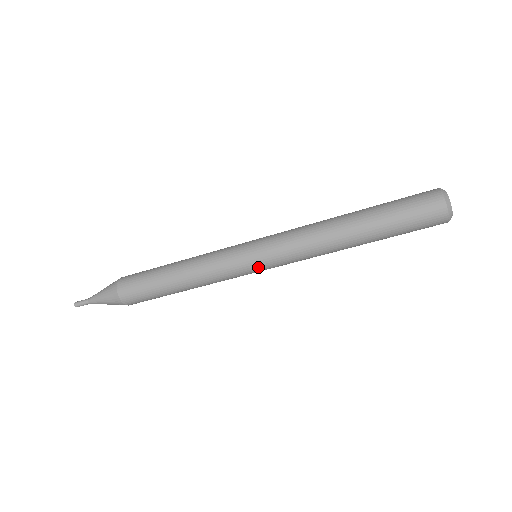
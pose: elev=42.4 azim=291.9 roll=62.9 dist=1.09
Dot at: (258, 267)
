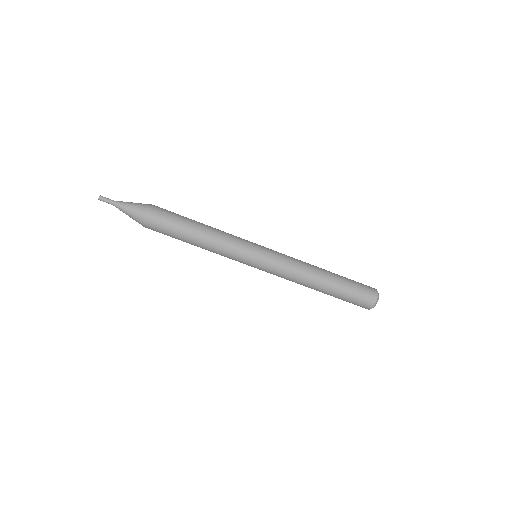
Dot at: (261, 252)
